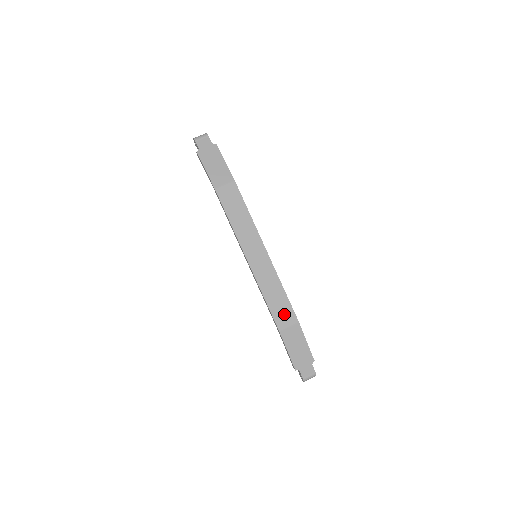
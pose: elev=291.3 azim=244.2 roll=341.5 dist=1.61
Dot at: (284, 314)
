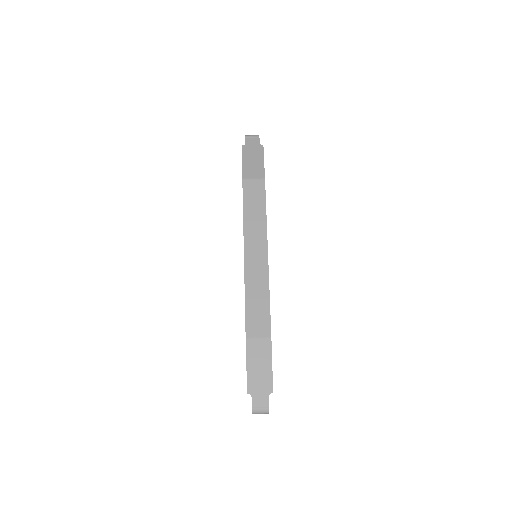
Dot at: (259, 323)
